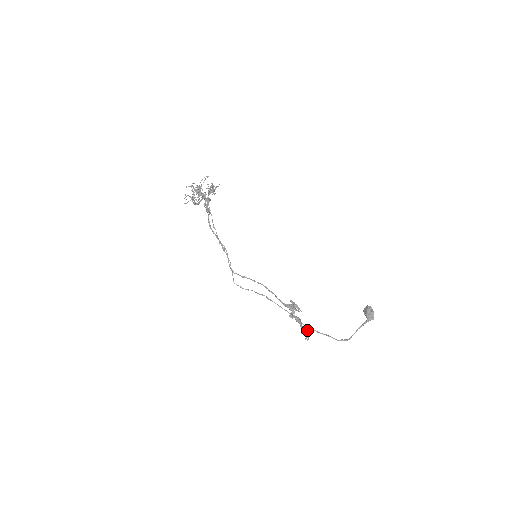
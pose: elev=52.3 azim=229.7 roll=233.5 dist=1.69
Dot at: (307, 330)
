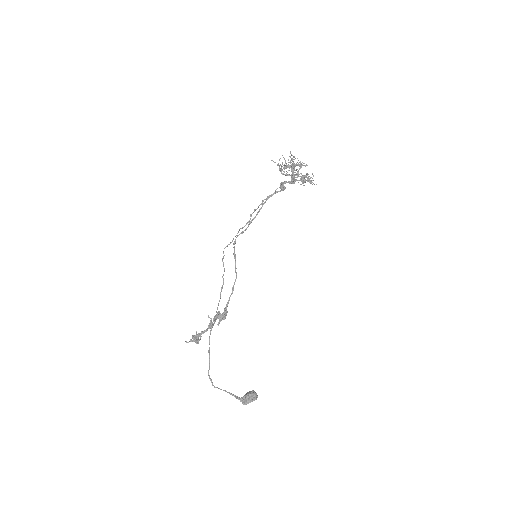
Dot at: (197, 337)
